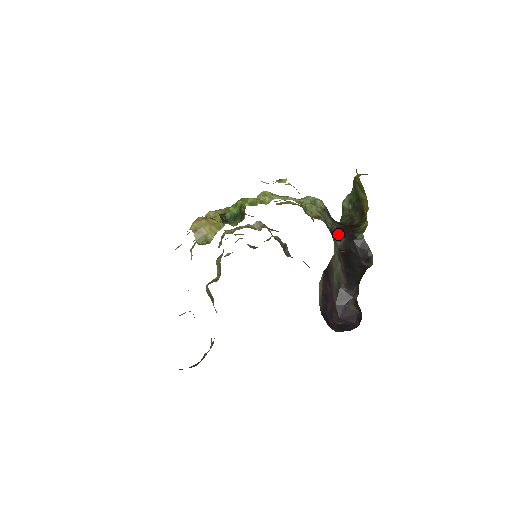
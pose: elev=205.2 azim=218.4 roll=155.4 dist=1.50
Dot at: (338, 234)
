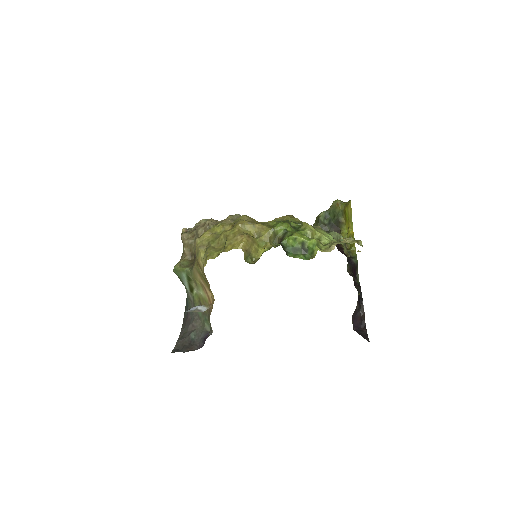
Dot at: occluded
